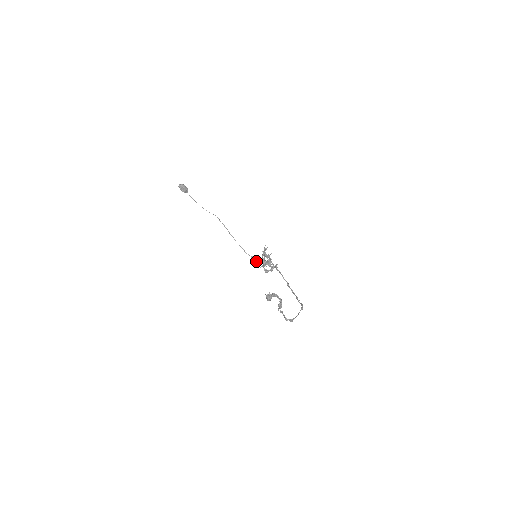
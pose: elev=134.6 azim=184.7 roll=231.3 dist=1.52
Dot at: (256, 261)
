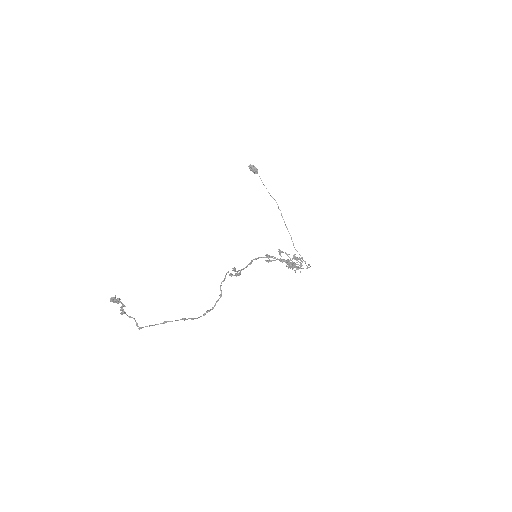
Dot at: (270, 260)
